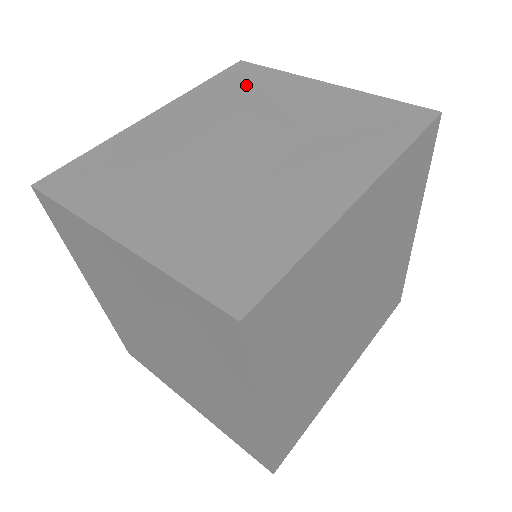
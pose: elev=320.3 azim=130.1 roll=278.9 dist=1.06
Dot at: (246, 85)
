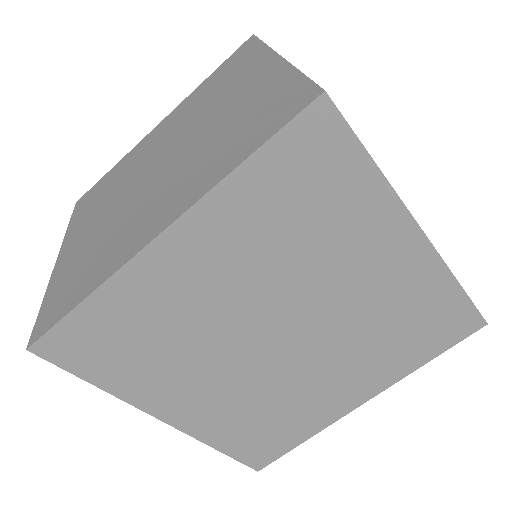
Dot at: occluded
